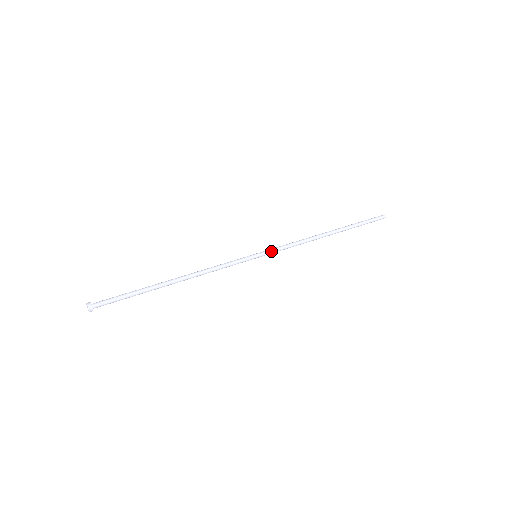
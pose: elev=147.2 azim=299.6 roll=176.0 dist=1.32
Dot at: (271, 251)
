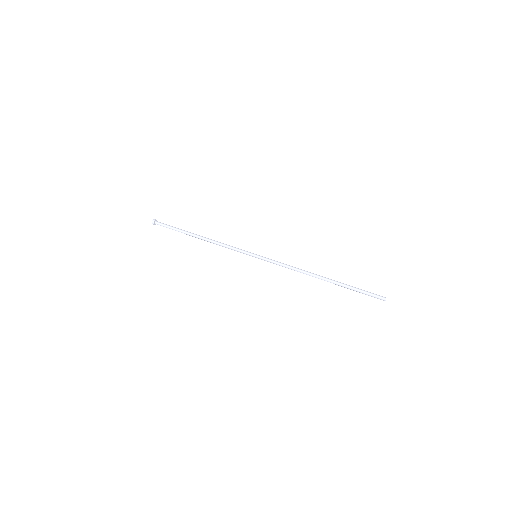
Dot at: (267, 260)
